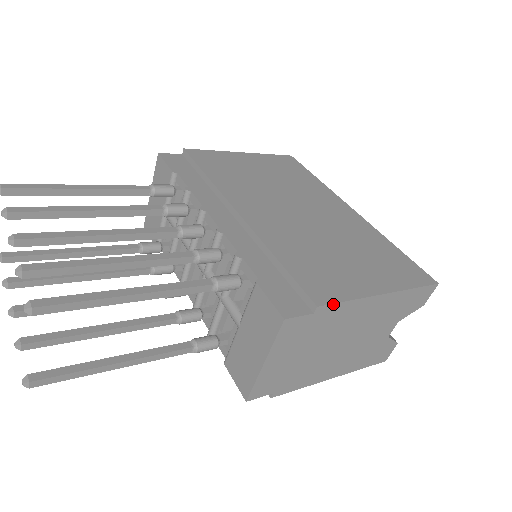
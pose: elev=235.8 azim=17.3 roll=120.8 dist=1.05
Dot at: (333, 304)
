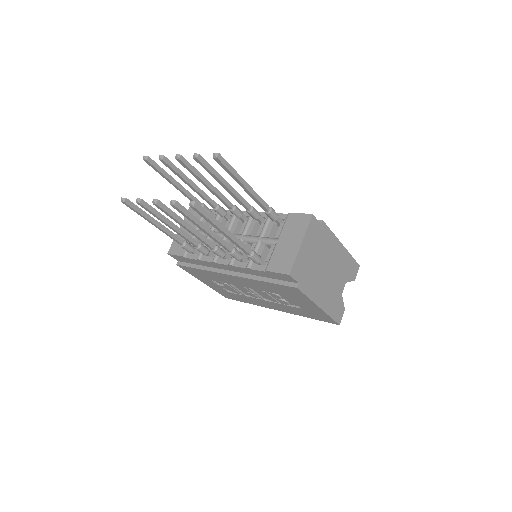
Dot at: (327, 226)
